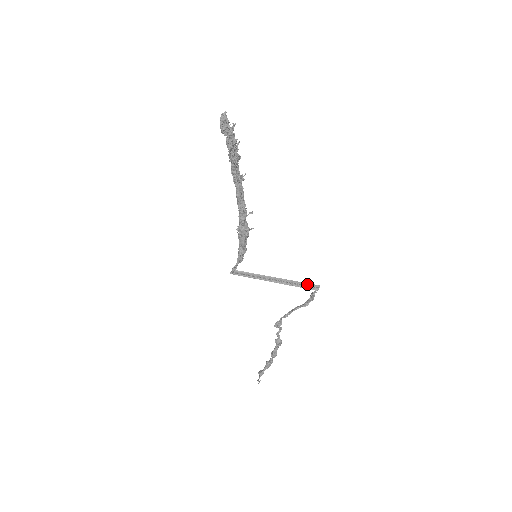
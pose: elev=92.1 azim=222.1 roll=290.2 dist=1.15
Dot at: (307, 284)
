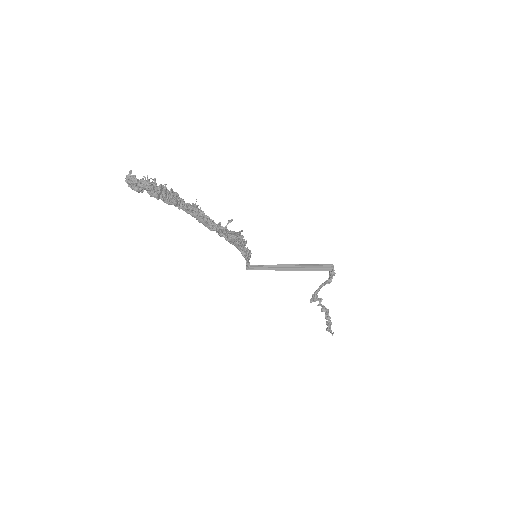
Dot at: (320, 265)
